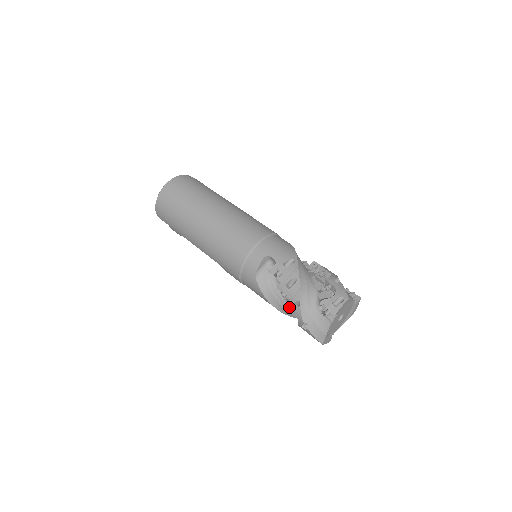
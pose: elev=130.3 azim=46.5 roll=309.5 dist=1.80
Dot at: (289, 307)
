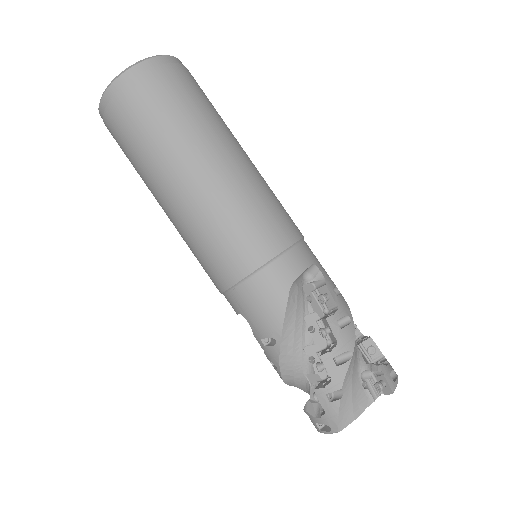
Dot at: occluded
